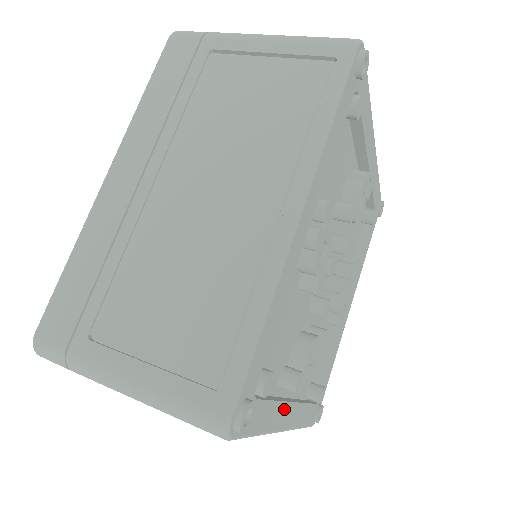
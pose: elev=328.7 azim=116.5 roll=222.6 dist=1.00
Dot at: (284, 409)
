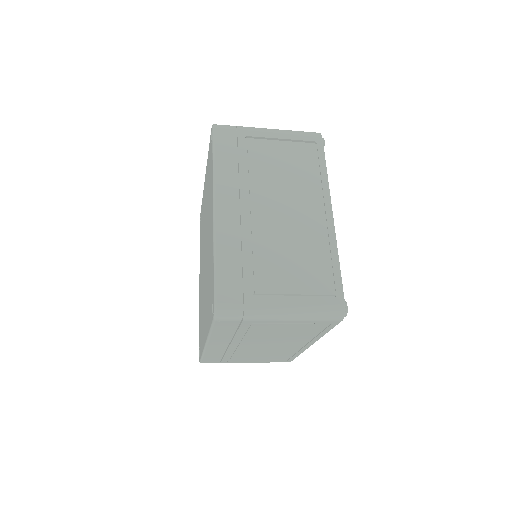
Dot at: occluded
